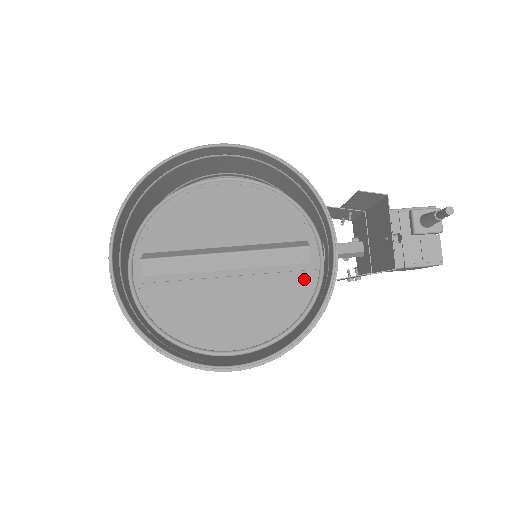
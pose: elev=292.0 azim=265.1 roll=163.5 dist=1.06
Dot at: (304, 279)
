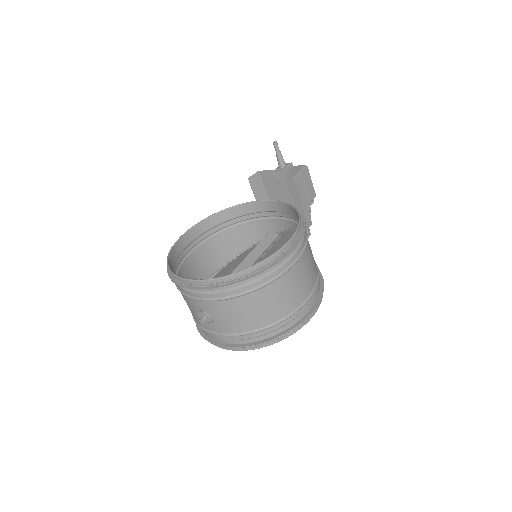
Dot at: (284, 235)
